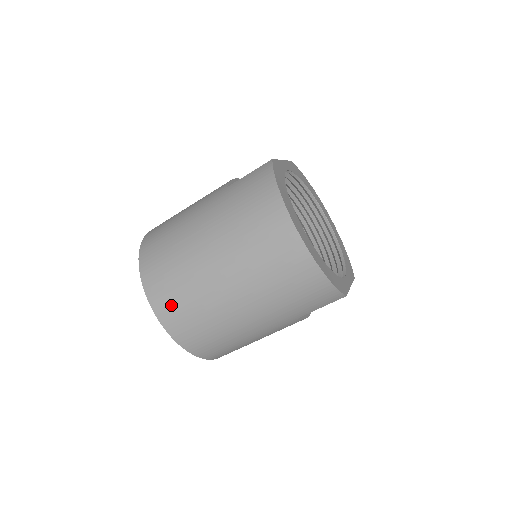
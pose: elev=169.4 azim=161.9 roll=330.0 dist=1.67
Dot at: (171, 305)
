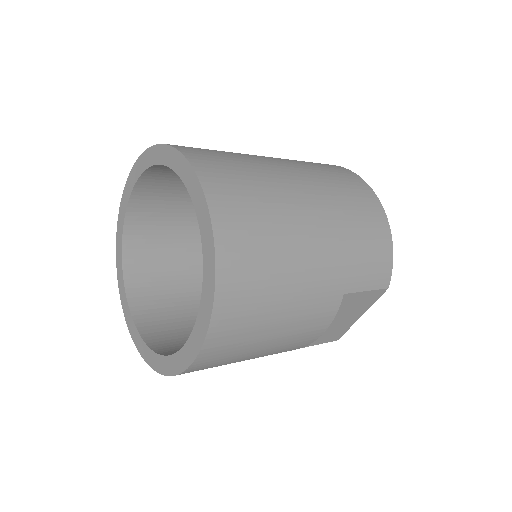
Dot at: (225, 176)
